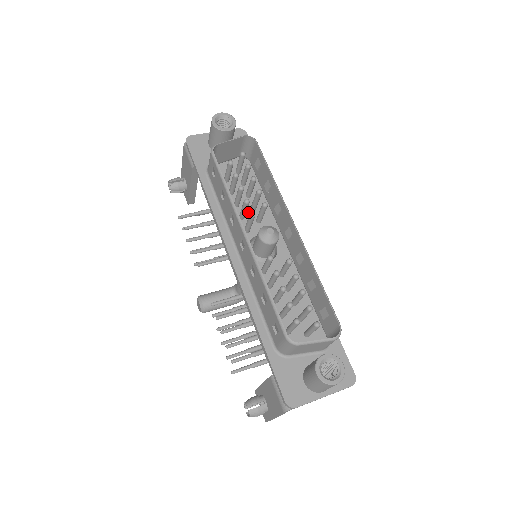
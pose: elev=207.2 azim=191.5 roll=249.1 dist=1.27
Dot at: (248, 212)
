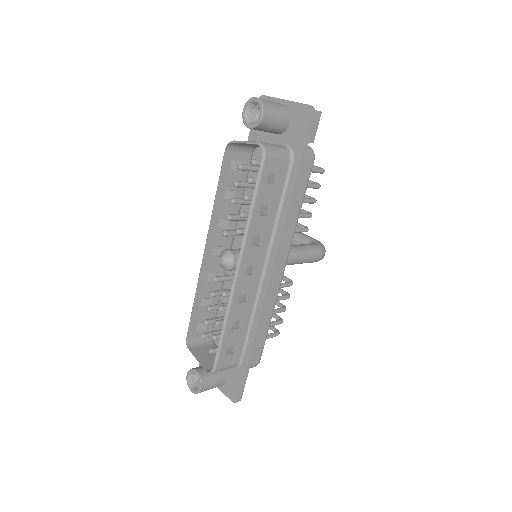
Dot at: occluded
